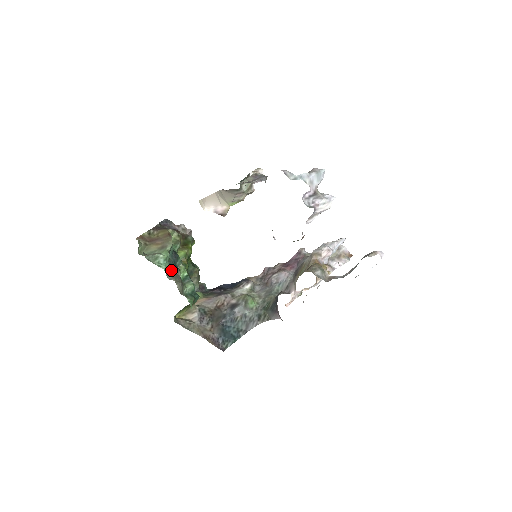
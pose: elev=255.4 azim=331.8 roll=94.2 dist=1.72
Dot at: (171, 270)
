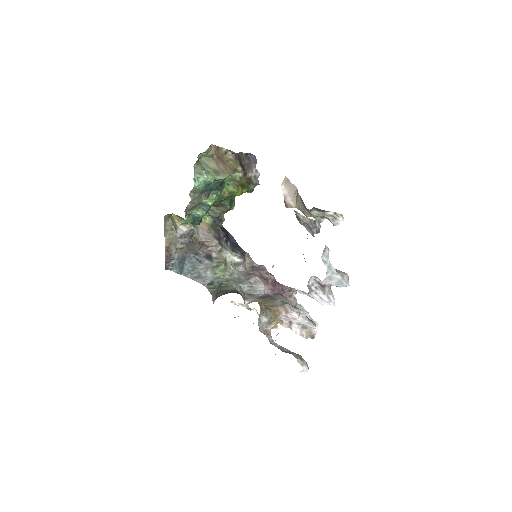
Dot at: (200, 191)
